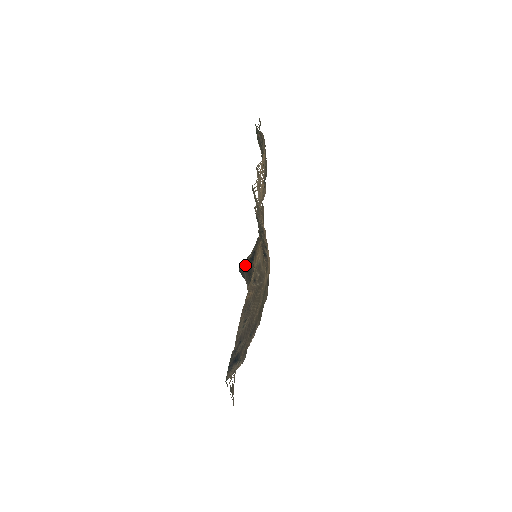
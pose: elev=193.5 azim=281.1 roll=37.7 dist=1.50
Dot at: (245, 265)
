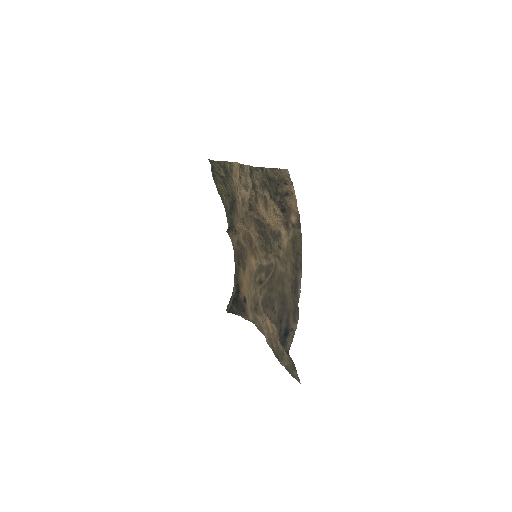
Dot at: (232, 303)
